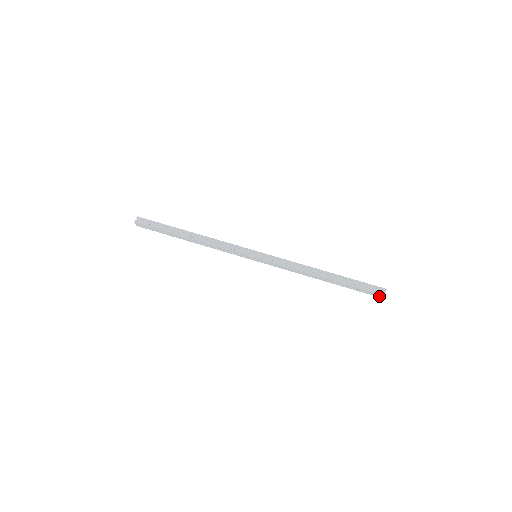
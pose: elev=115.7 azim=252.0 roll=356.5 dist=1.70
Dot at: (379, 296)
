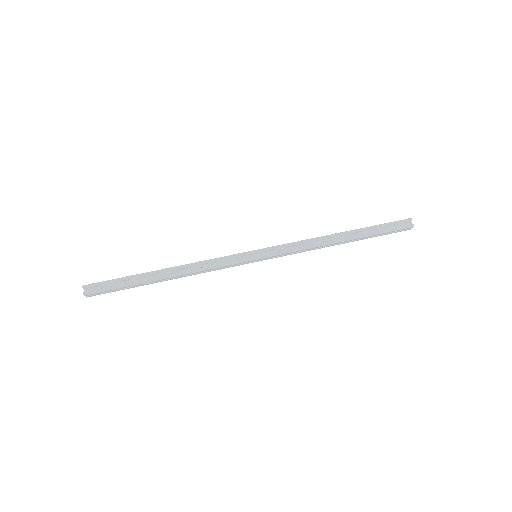
Dot at: (406, 229)
